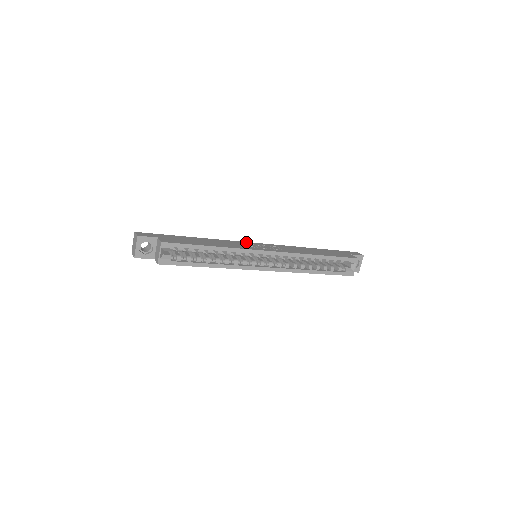
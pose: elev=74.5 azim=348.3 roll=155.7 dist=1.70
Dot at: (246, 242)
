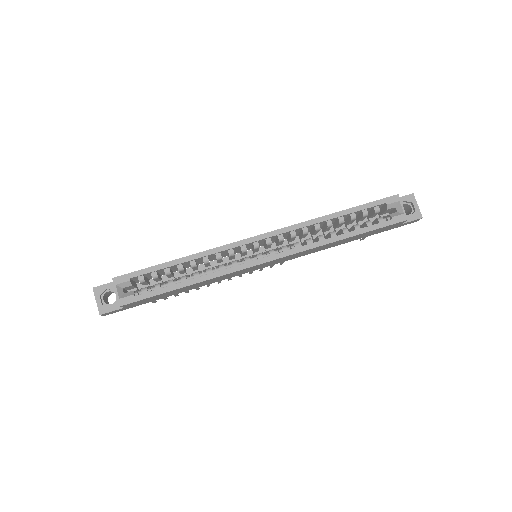
Dot at: occluded
